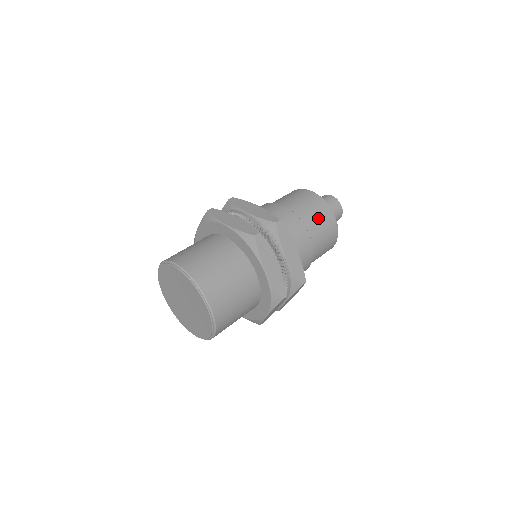
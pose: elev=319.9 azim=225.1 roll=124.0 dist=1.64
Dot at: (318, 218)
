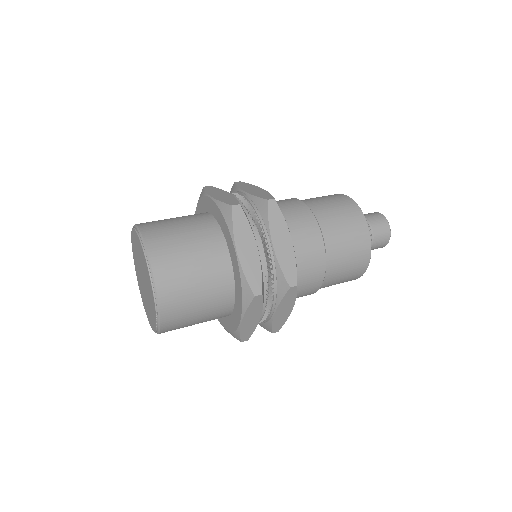
Dot at: (342, 221)
